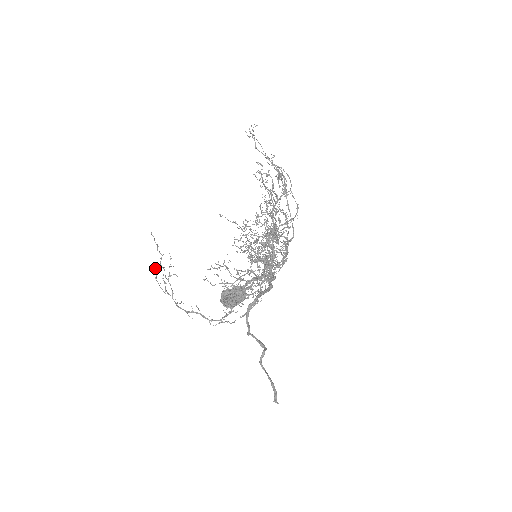
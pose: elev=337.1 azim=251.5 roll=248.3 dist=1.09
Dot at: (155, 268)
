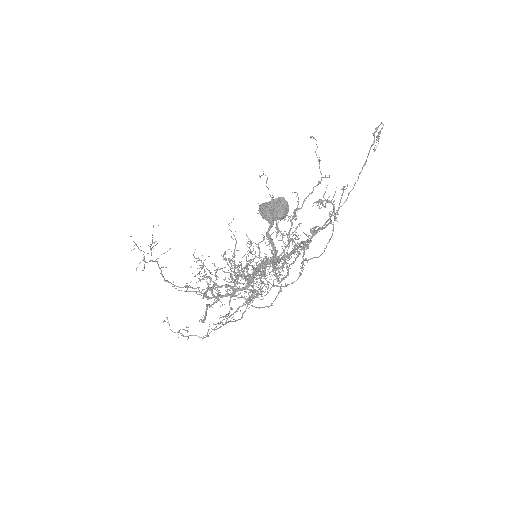
Dot at: (153, 225)
